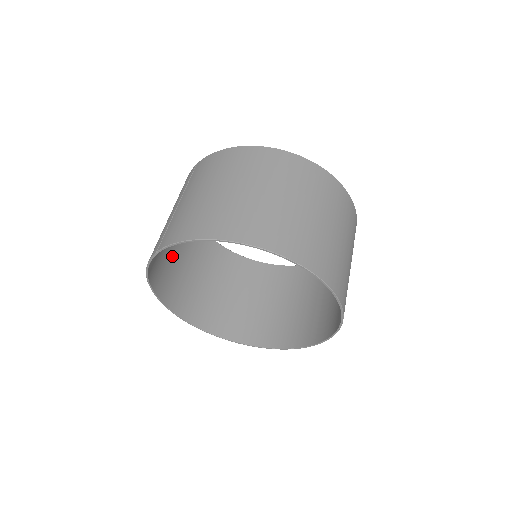
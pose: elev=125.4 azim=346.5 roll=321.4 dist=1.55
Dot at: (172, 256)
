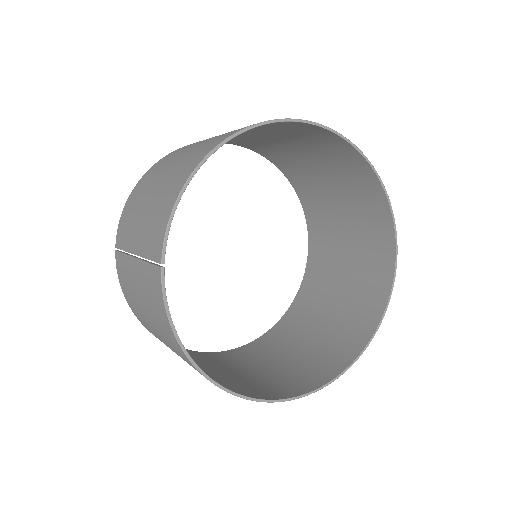
Dot at: occluded
